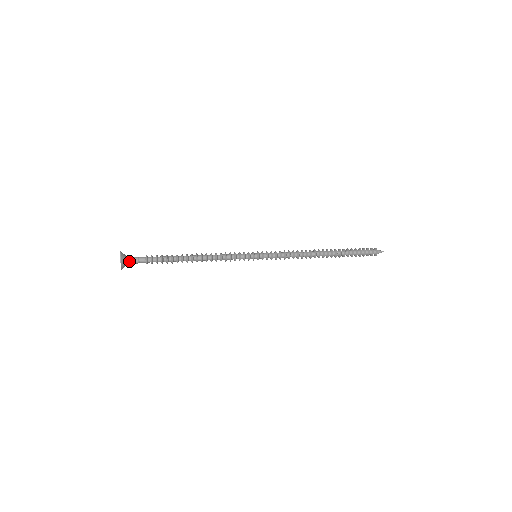
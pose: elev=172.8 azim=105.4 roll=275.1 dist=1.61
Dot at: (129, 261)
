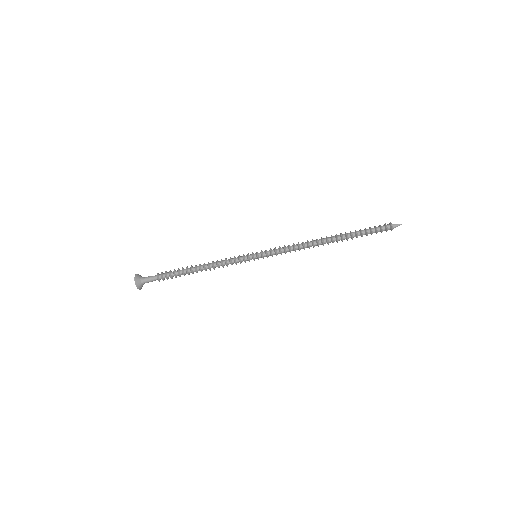
Dot at: (143, 280)
